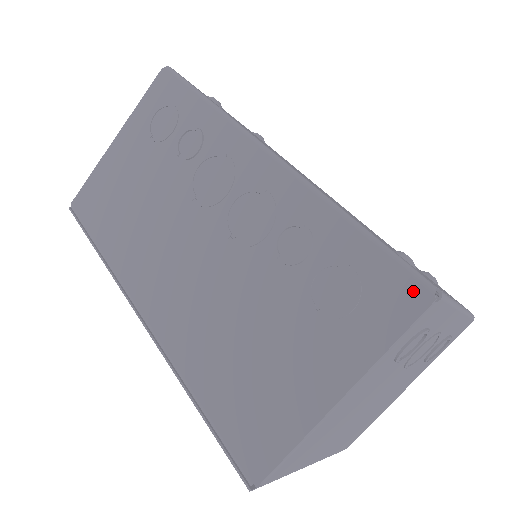
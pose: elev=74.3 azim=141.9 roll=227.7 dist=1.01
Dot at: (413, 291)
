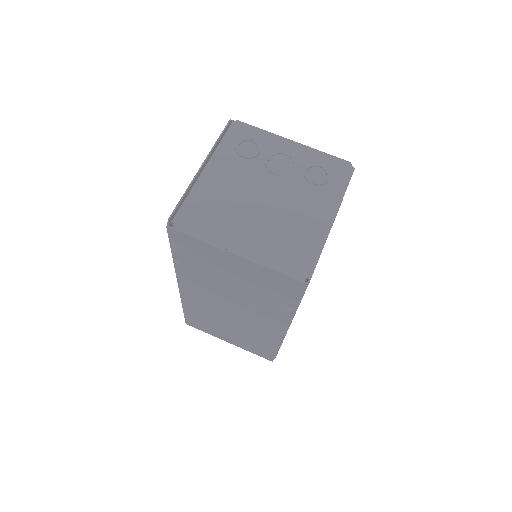
Dot at: occluded
